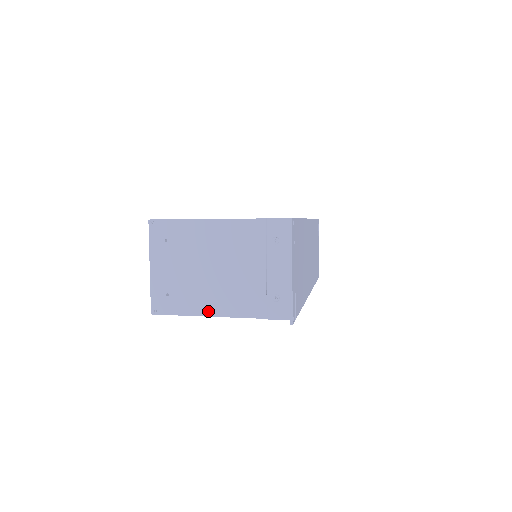
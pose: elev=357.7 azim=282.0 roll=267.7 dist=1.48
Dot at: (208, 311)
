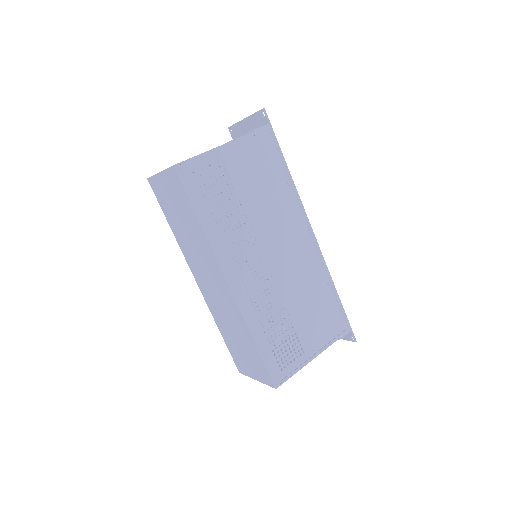
Dot at: occluded
